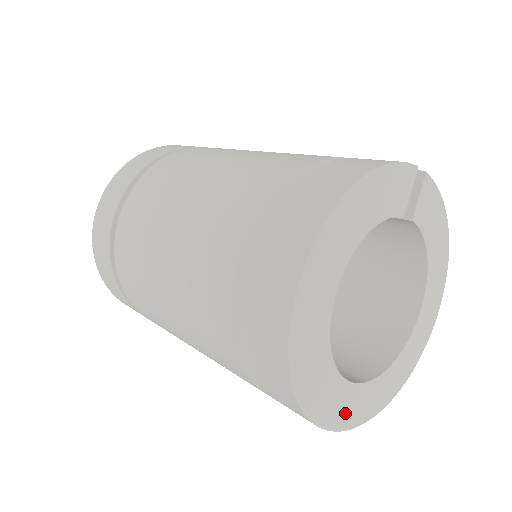
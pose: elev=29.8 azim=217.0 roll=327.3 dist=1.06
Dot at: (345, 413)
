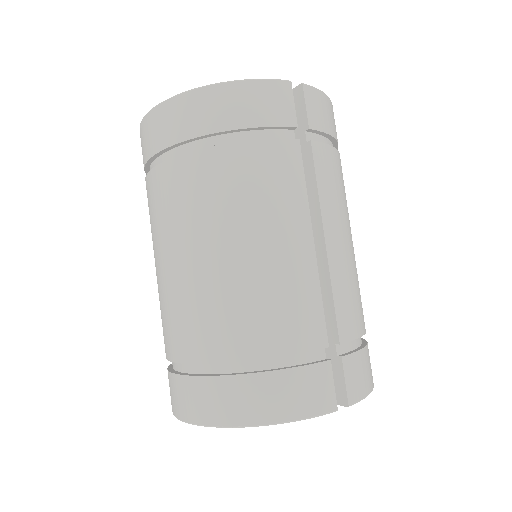
Dot at: occluded
